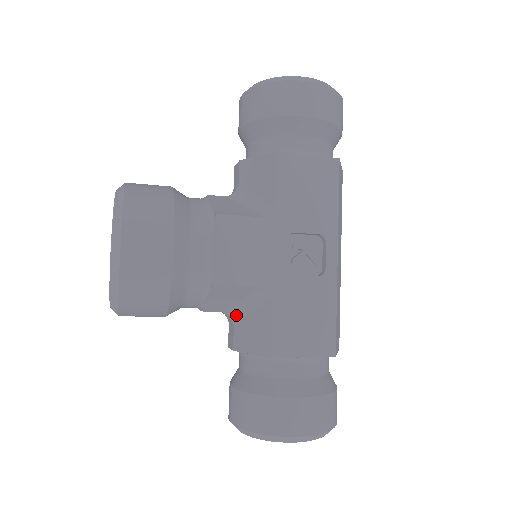
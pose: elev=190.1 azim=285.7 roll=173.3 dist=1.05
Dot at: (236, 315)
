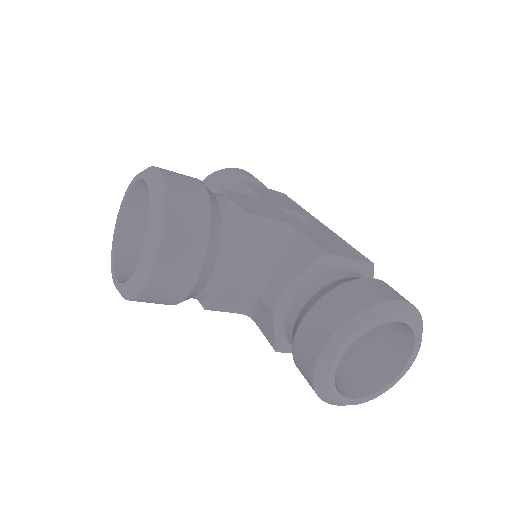
Dot at: (268, 266)
